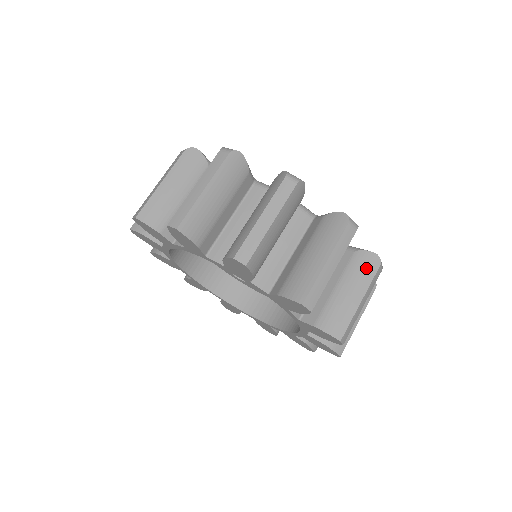
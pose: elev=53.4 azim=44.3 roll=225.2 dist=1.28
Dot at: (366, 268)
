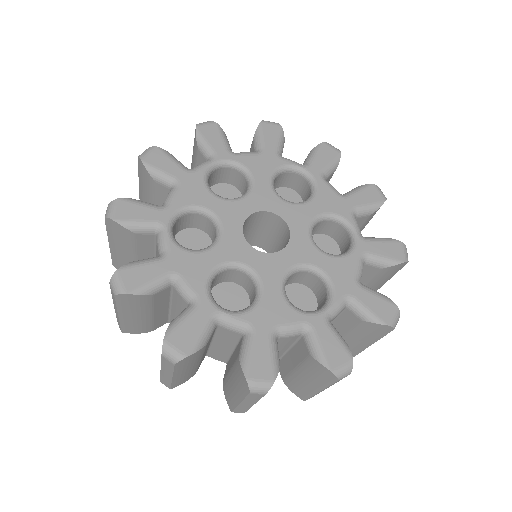
Dot at: (321, 376)
